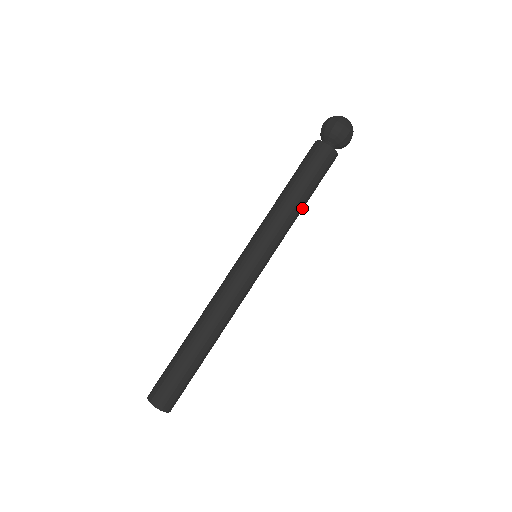
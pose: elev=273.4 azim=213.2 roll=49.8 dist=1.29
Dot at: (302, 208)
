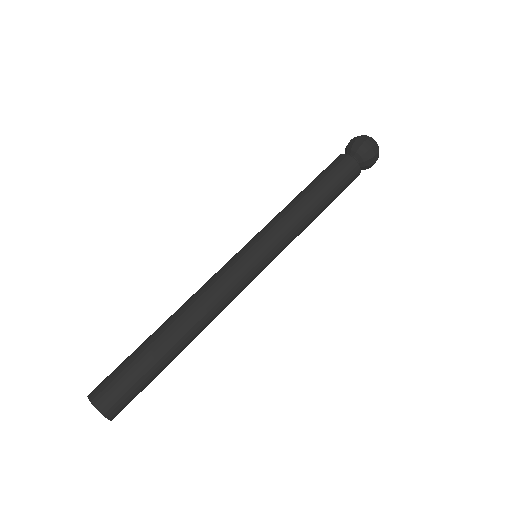
Dot at: occluded
